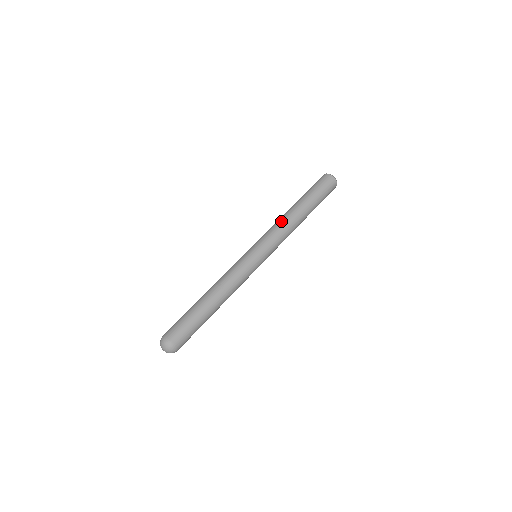
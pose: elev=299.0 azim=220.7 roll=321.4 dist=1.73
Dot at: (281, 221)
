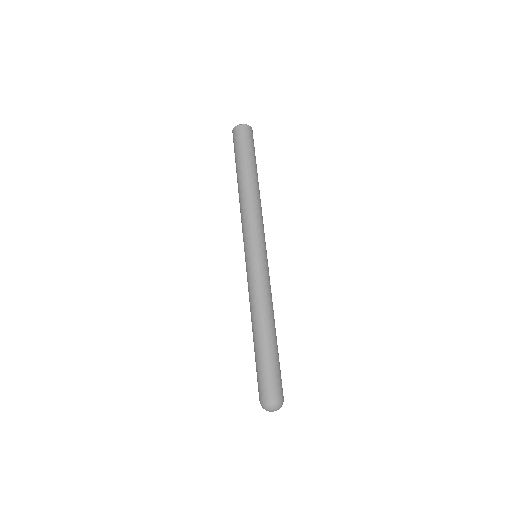
Dot at: (241, 208)
